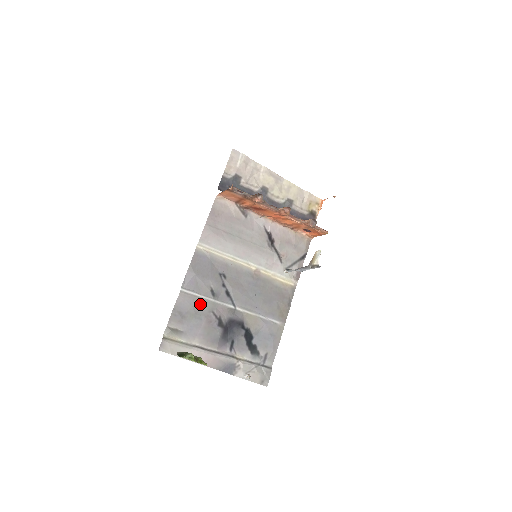
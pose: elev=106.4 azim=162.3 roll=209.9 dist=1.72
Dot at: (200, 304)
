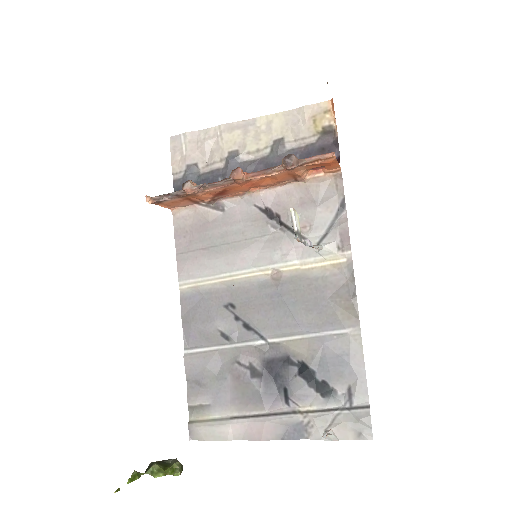
Dot at: (216, 359)
